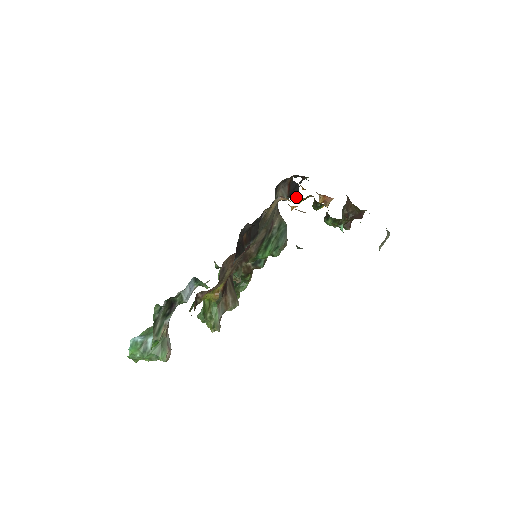
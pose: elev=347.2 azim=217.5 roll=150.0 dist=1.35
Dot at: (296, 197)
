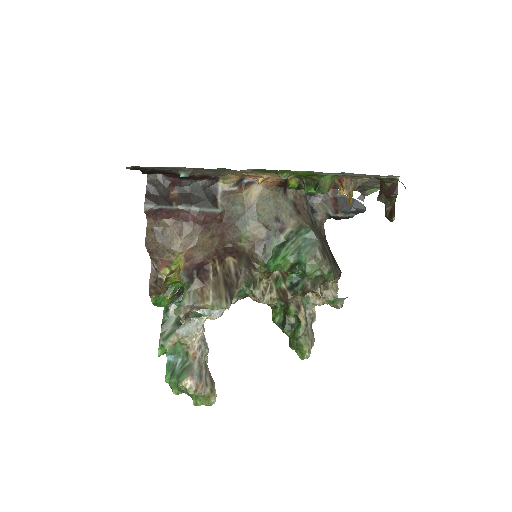
Dot at: (284, 180)
